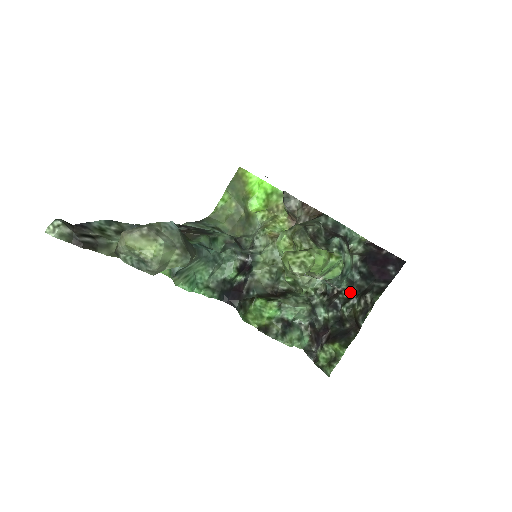
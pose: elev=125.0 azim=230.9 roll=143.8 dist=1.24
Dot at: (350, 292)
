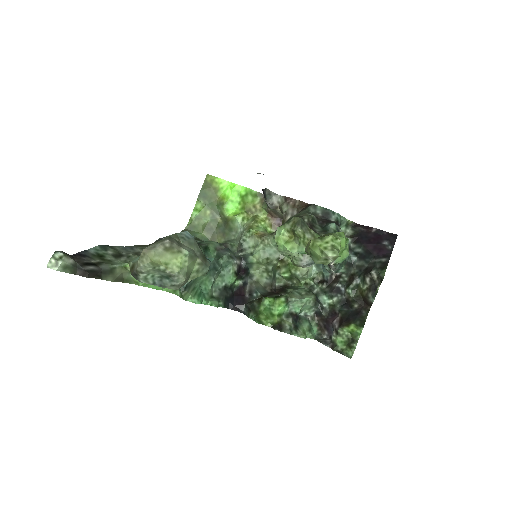
Dot at: (350, 274)
